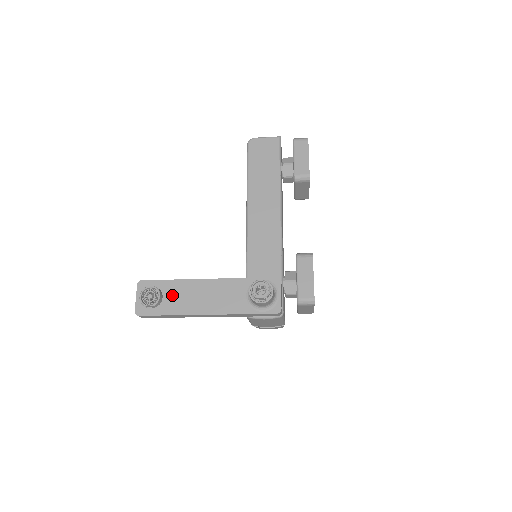
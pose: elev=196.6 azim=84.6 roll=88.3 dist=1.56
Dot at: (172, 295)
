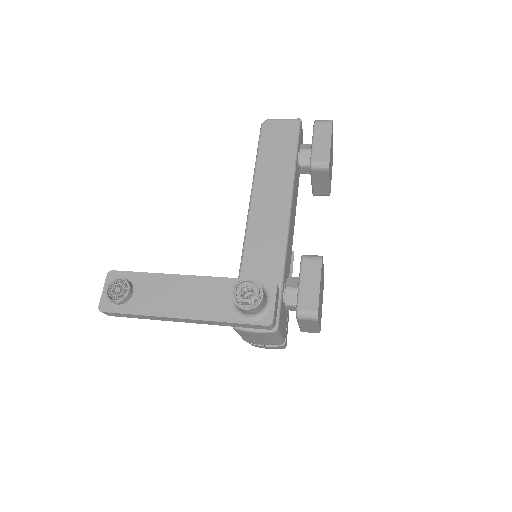
Dot at: (144, 291)
